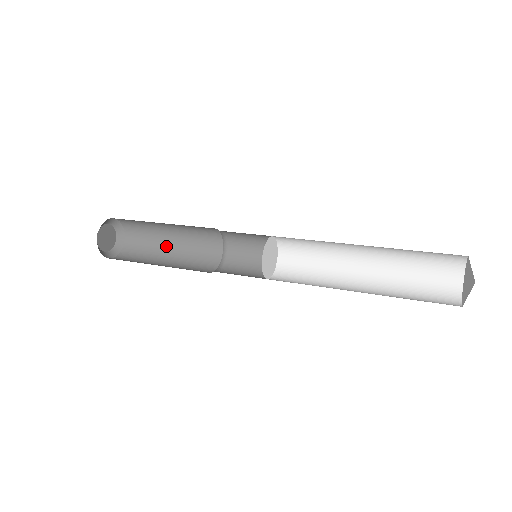
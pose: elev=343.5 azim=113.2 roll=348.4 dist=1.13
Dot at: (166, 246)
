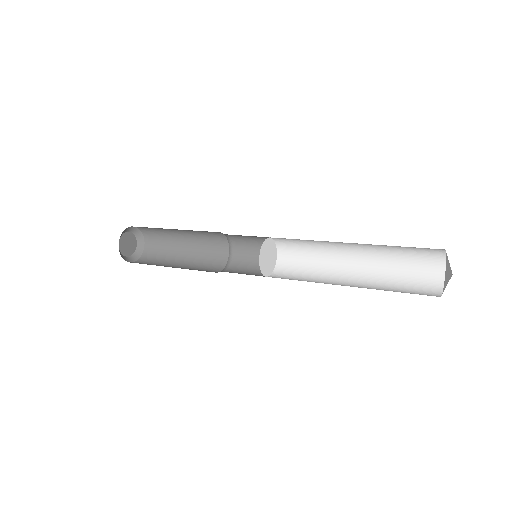
Dot at: (177, 259)
